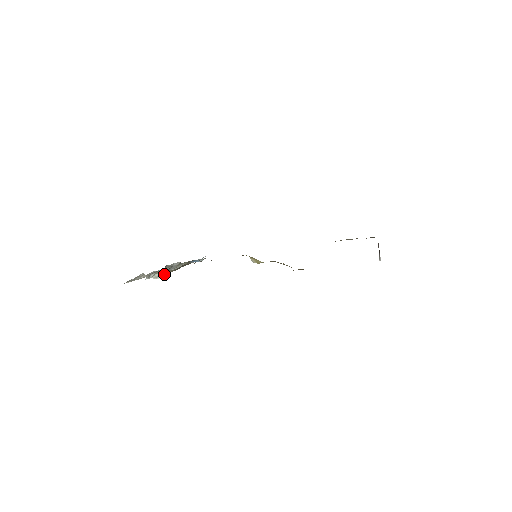
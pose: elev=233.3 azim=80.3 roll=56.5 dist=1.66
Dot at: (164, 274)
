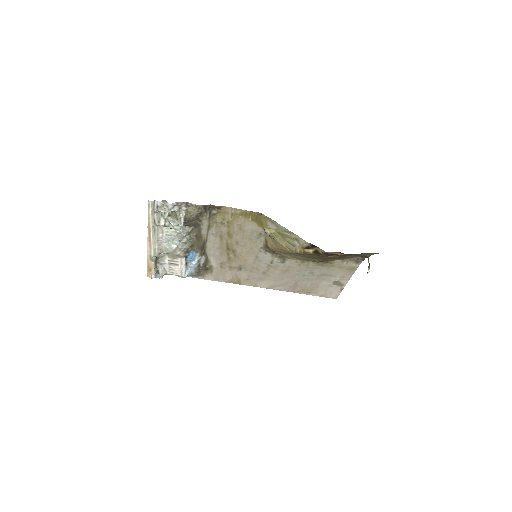
Dot at: (179, 223)
